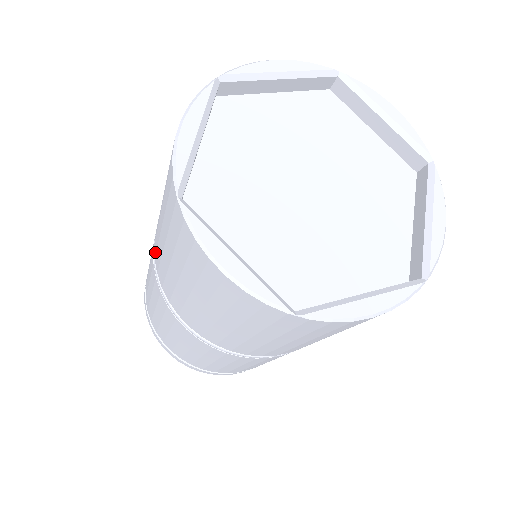
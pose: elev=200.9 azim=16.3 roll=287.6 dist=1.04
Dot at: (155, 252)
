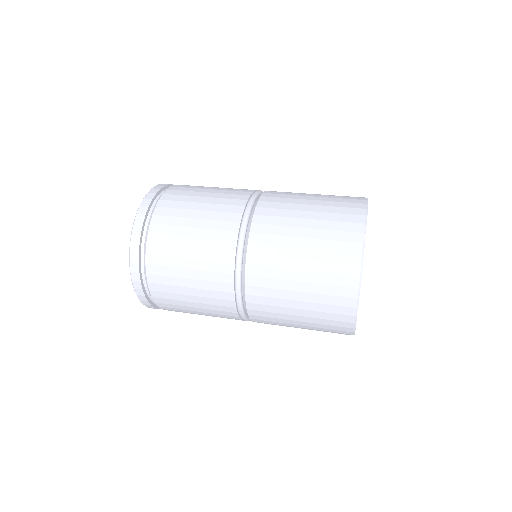
Dot at: occluded
